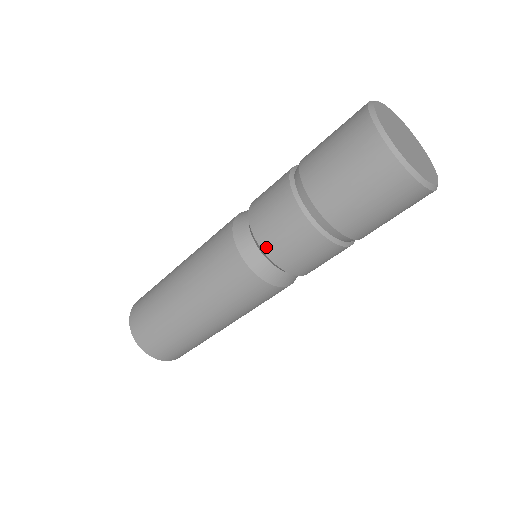
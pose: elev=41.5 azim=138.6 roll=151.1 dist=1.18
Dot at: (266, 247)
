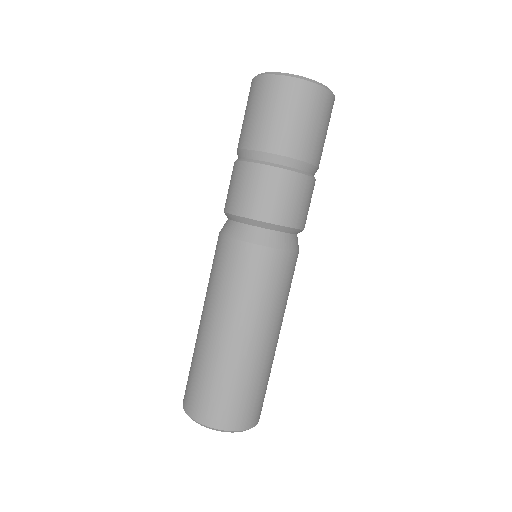
Dot at: (225, 207)
